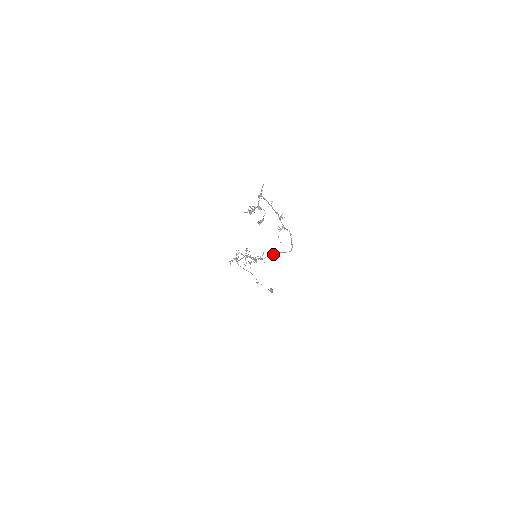
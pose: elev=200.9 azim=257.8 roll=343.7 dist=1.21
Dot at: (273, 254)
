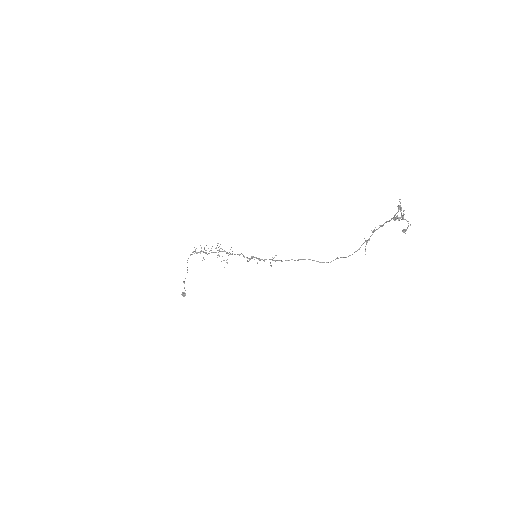
Dot at: (297, 260)
